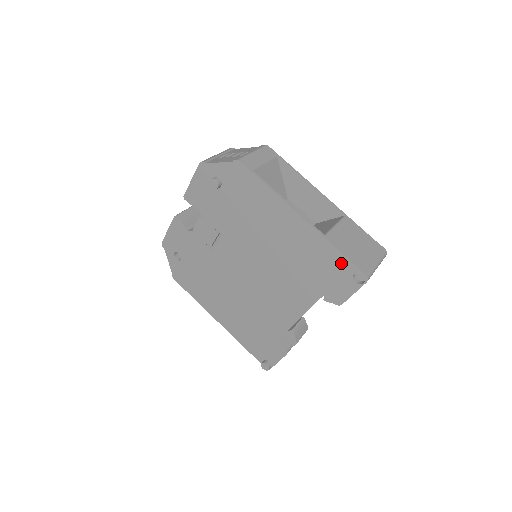
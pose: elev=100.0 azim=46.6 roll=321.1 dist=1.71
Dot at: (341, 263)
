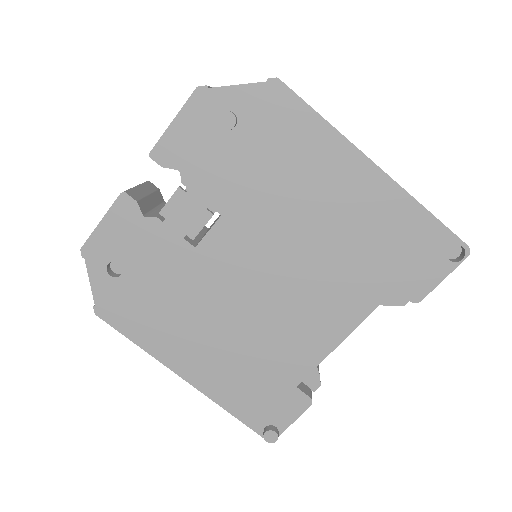
Dot at: (432, 233)
